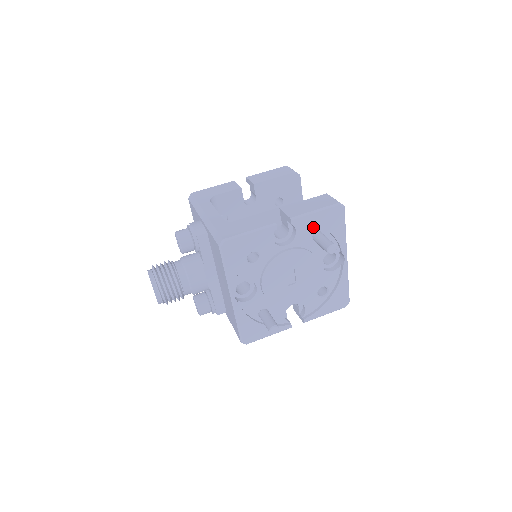
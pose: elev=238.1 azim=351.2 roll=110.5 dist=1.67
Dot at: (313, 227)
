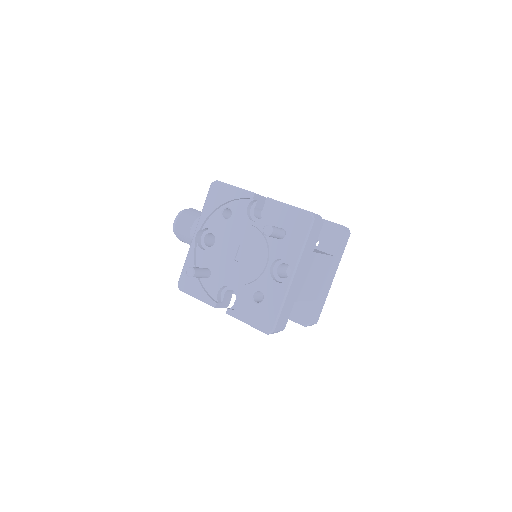
Dot at: (281, 221)
